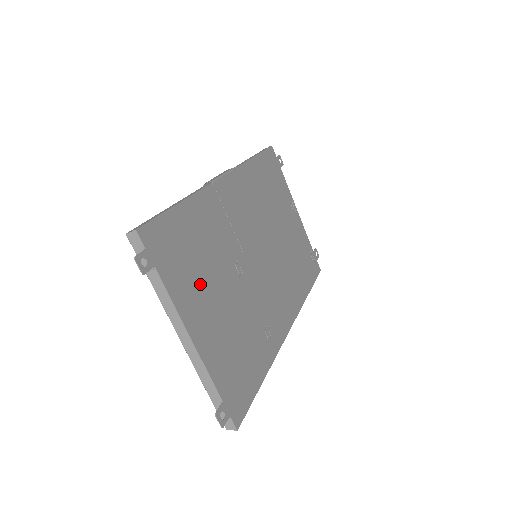
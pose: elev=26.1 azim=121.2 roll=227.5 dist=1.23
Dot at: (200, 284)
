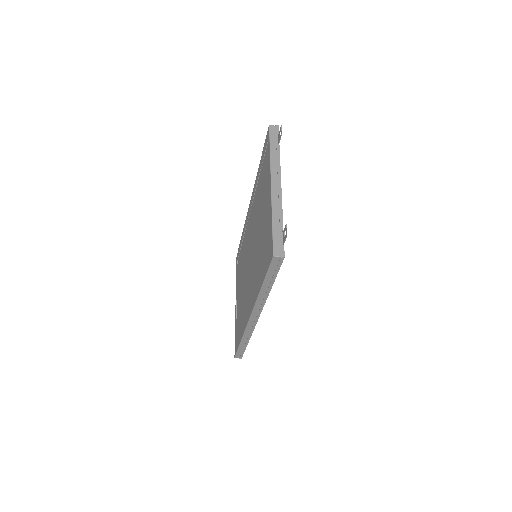
Dot at: occluded
